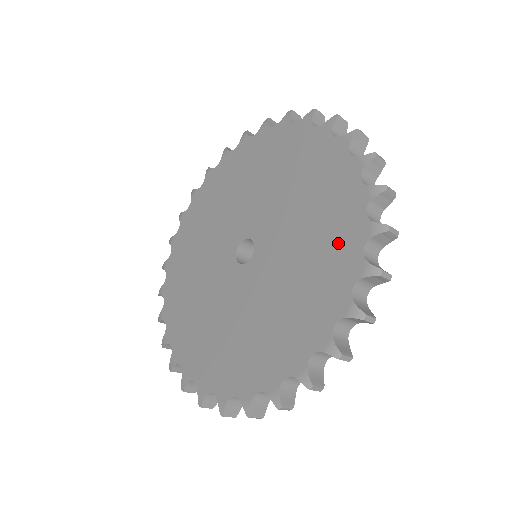
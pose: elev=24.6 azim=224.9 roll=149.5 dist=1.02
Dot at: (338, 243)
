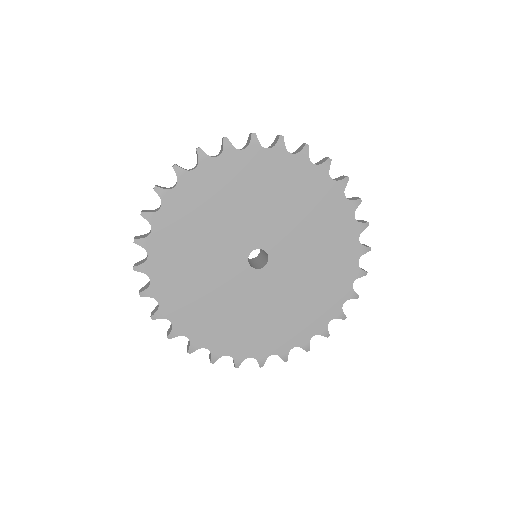
Dot at: (338, 276)
